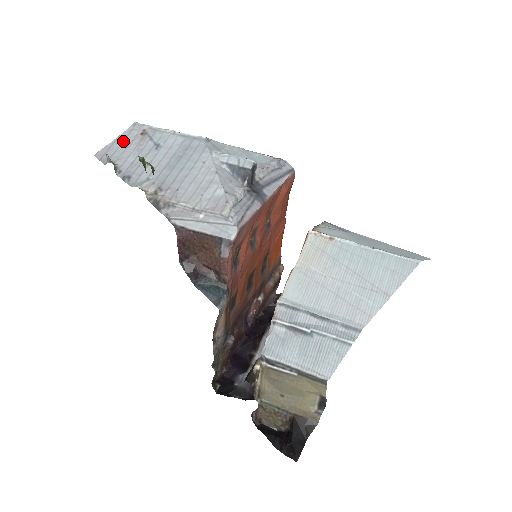
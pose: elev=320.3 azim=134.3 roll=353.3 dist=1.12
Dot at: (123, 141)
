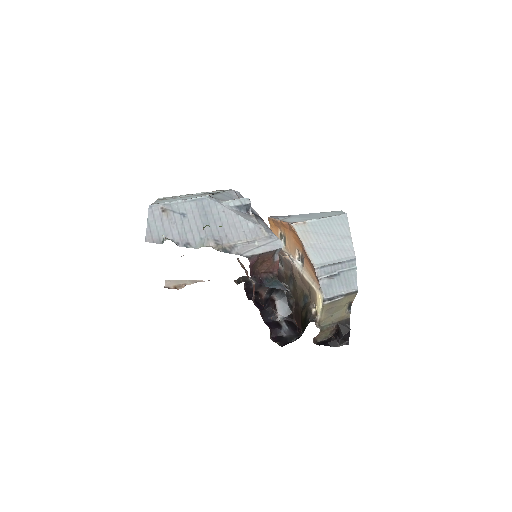
Dot at: (155, 222)
